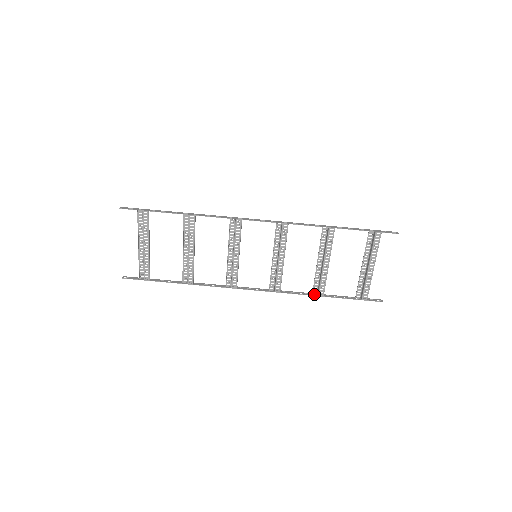
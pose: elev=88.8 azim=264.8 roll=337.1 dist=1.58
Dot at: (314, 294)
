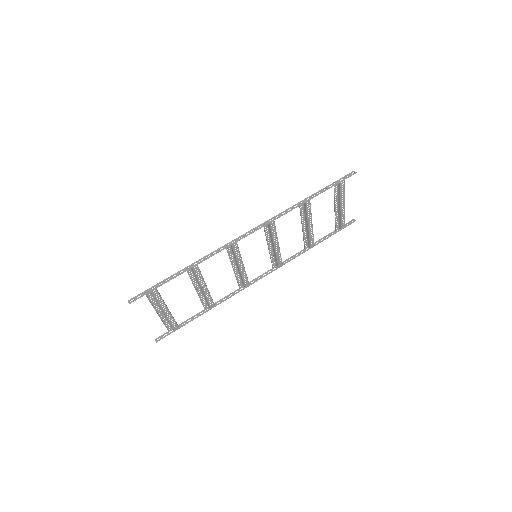
Dot at: occluded
